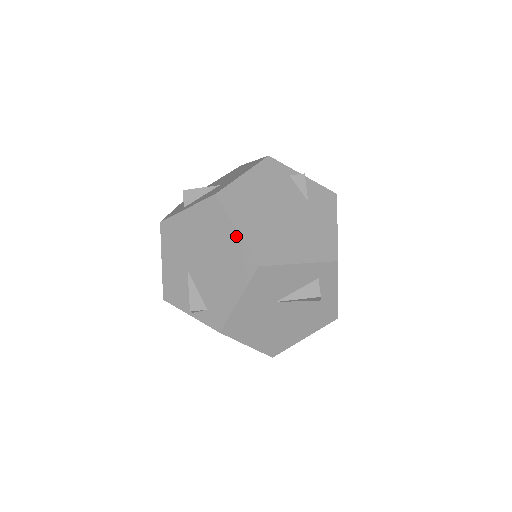
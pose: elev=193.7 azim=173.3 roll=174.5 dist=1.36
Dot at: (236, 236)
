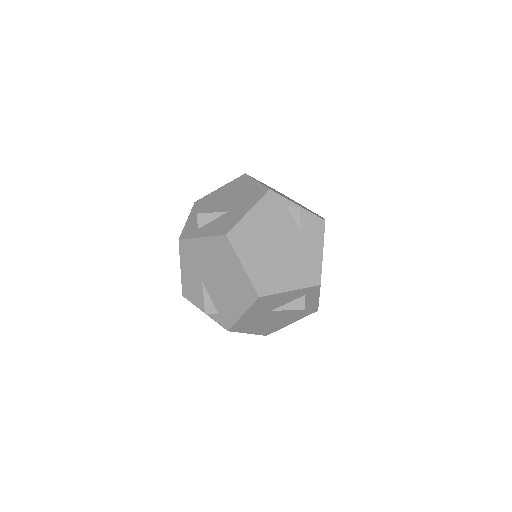
Dot at: (242, 271)
